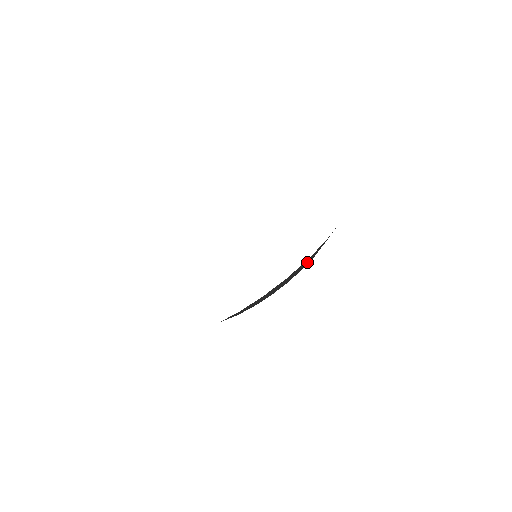
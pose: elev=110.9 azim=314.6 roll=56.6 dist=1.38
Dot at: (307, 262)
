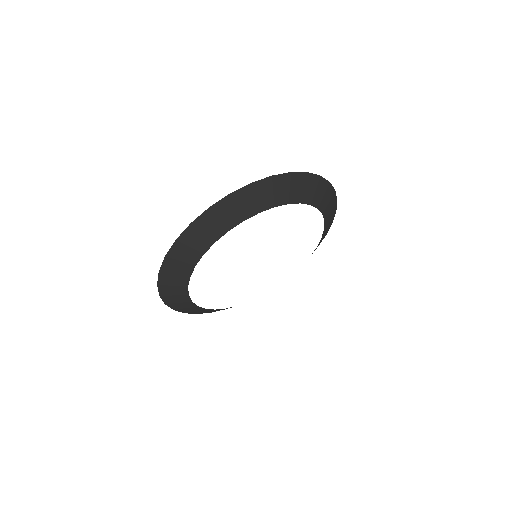
Dot at: (242, 209)
